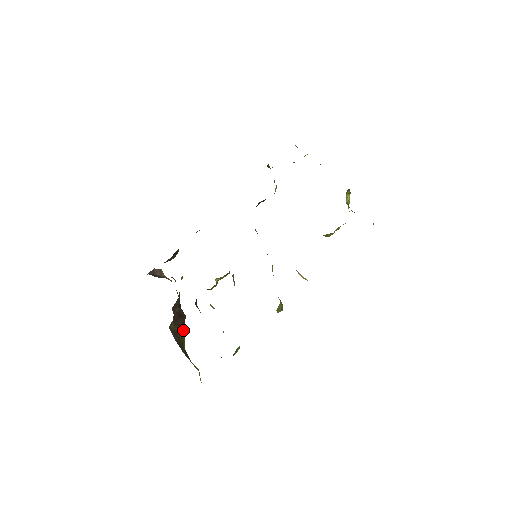
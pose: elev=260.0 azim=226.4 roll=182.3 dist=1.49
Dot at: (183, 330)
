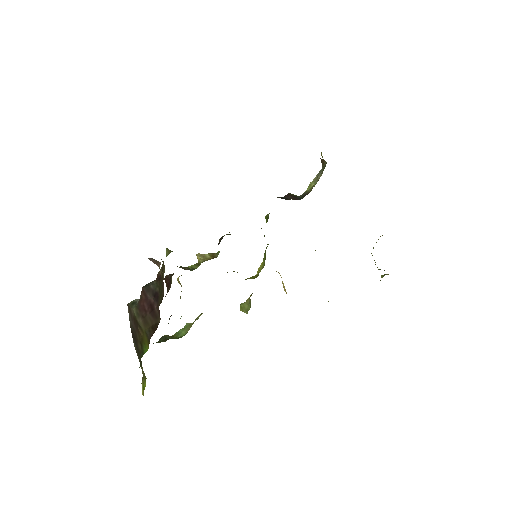
Dot at: (151, 336)
